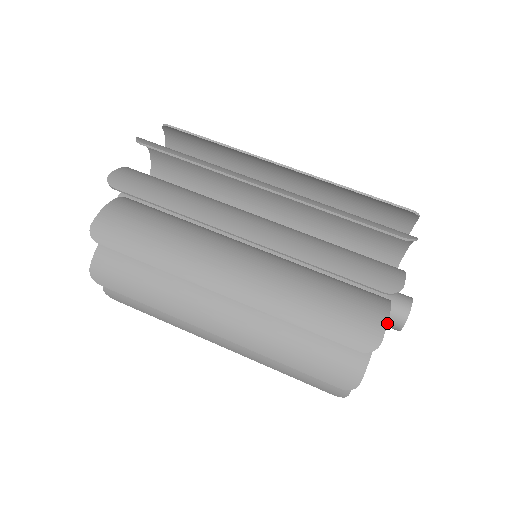
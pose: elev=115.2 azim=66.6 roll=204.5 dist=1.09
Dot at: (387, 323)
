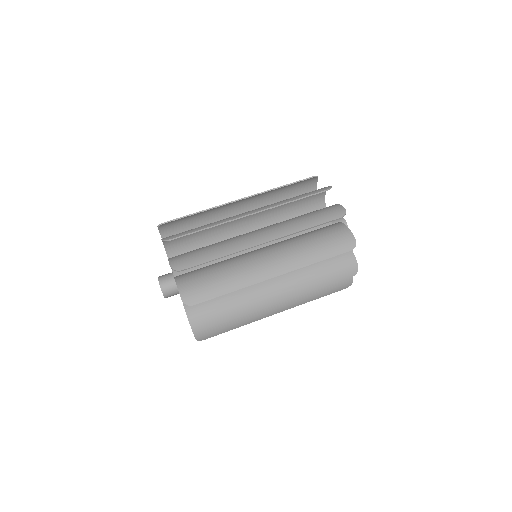
Dot at: occluded
